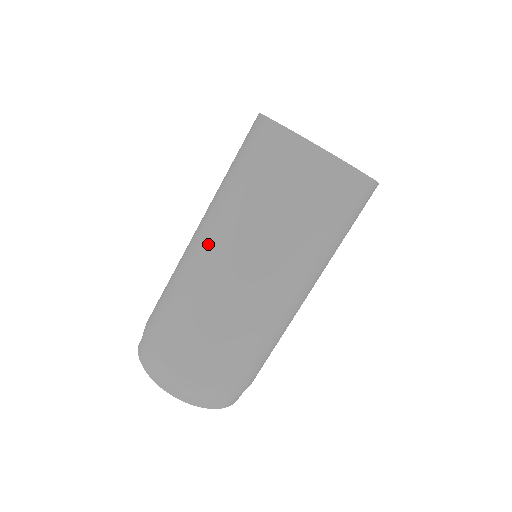
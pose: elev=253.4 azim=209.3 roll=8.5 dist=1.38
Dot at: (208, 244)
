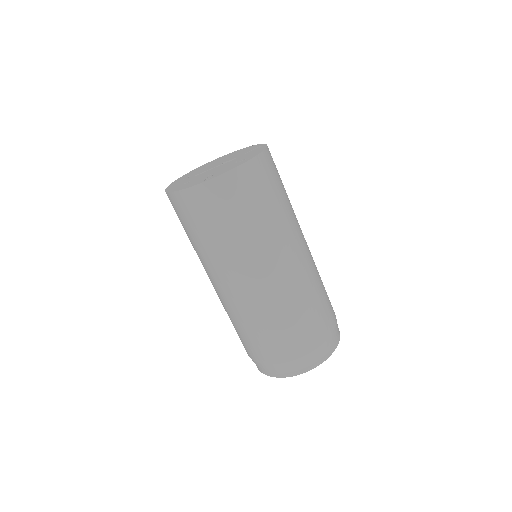
Dot at: (238, 284)
